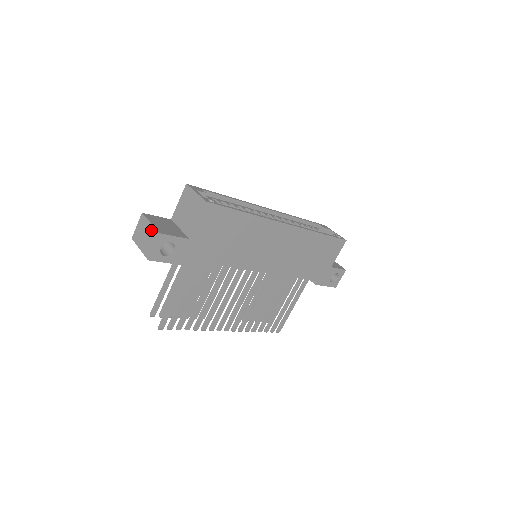
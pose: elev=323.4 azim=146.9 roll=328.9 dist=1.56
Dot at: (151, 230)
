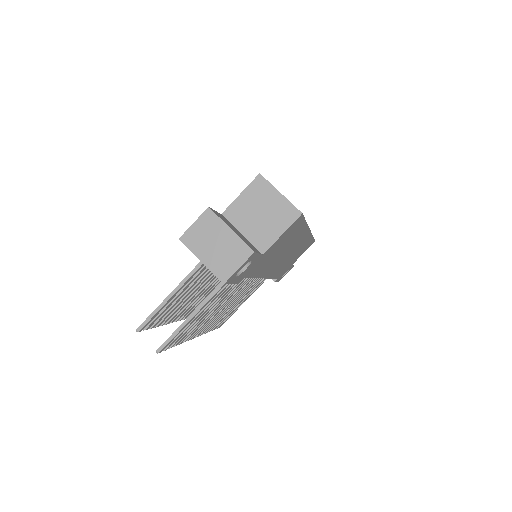
Dot at: (233, 241)
